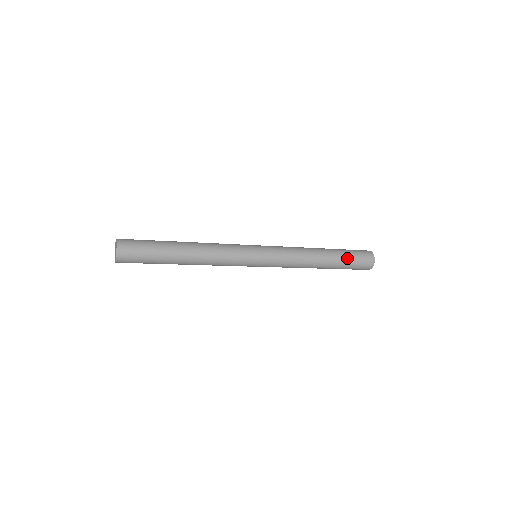
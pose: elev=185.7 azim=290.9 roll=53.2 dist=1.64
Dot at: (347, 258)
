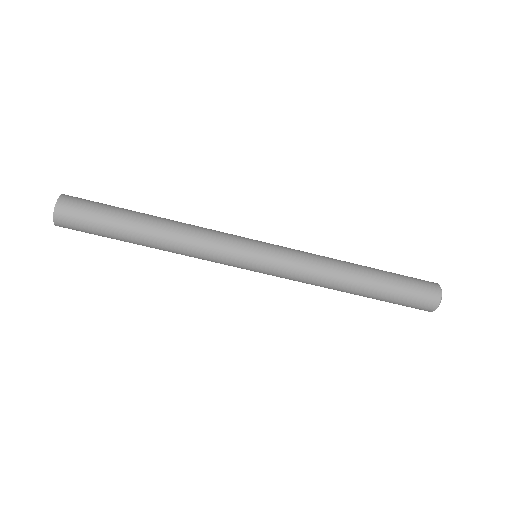
Dot at: (393, 273)
